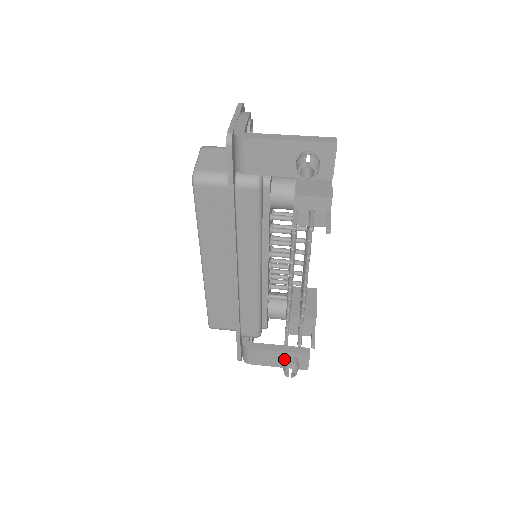
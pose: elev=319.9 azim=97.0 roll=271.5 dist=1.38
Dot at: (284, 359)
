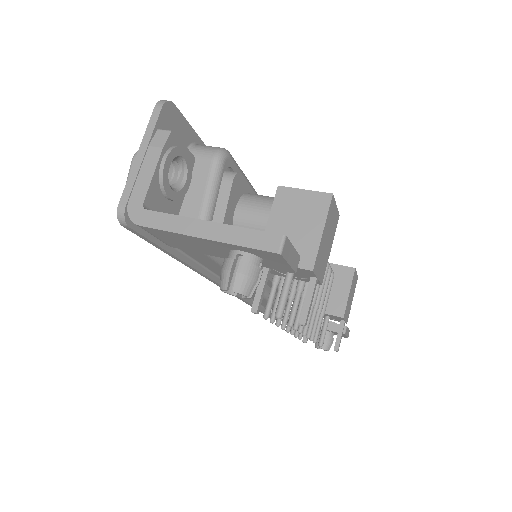
Dot at: occluded
